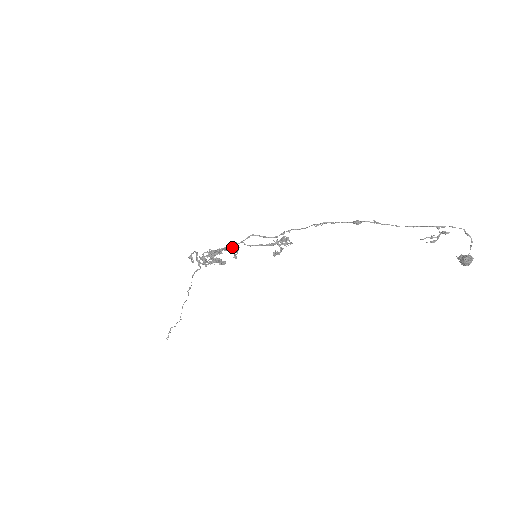
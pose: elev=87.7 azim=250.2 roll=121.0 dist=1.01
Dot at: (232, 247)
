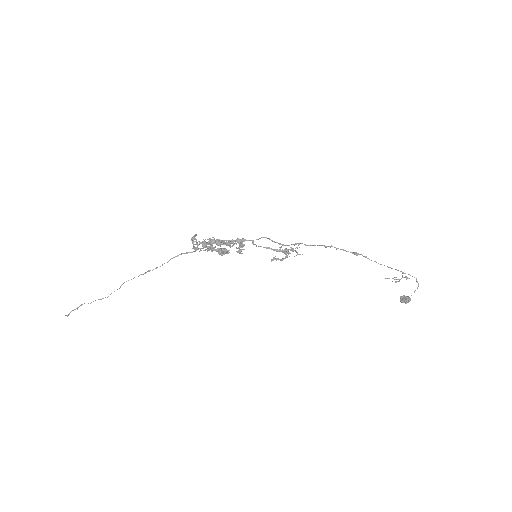
Dot at: (241, 242)
